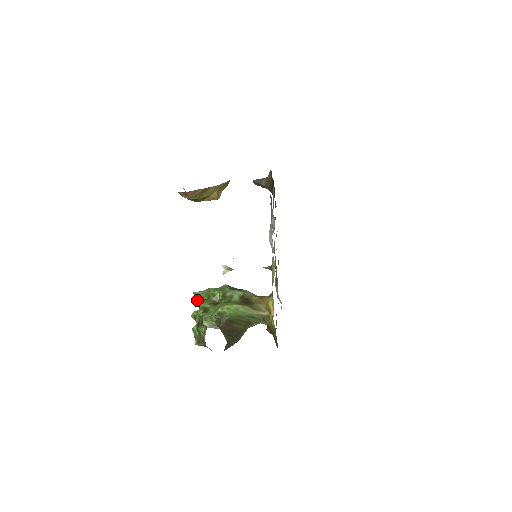
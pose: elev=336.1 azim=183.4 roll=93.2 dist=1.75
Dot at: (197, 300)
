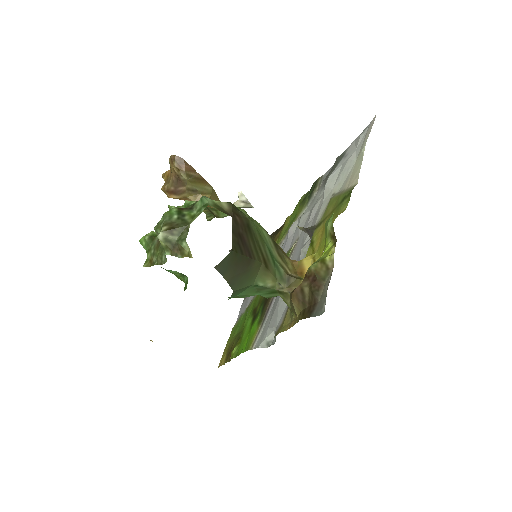
Dot at: occluded
